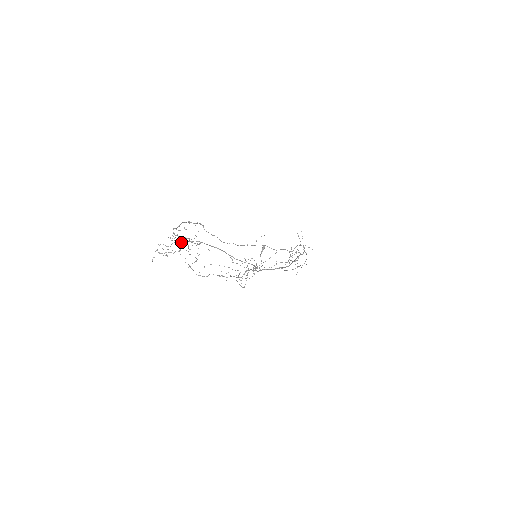
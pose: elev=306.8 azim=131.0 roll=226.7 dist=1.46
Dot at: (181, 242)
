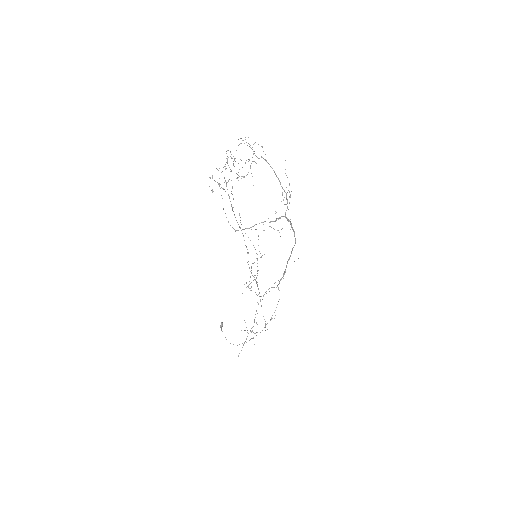
Dot at: occluded
